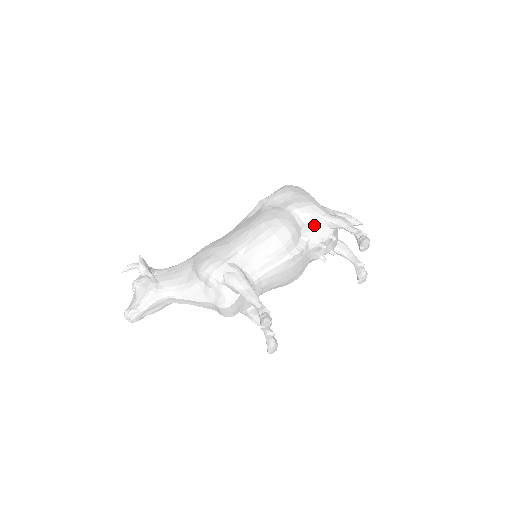
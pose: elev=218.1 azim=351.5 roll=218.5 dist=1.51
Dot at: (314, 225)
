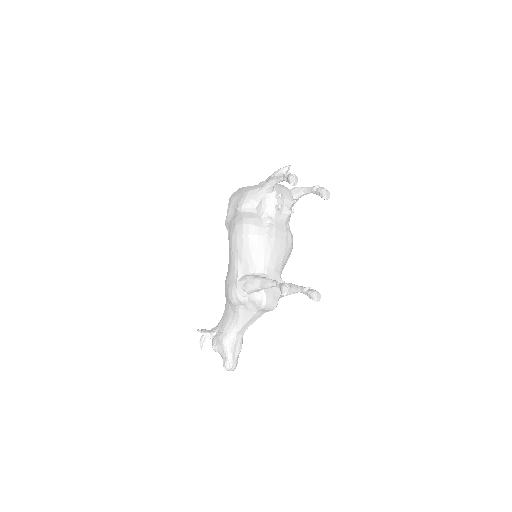
Dot at: (261, 202)
